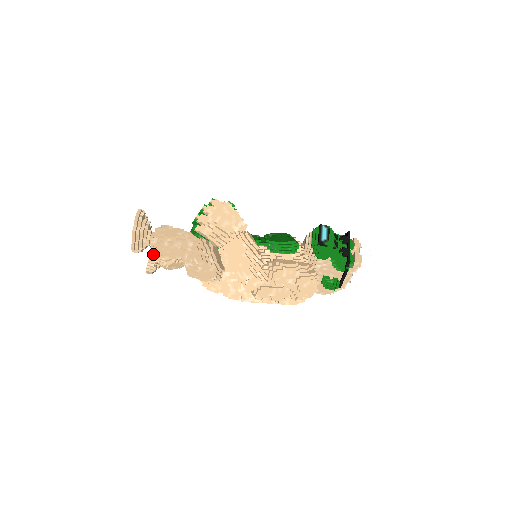
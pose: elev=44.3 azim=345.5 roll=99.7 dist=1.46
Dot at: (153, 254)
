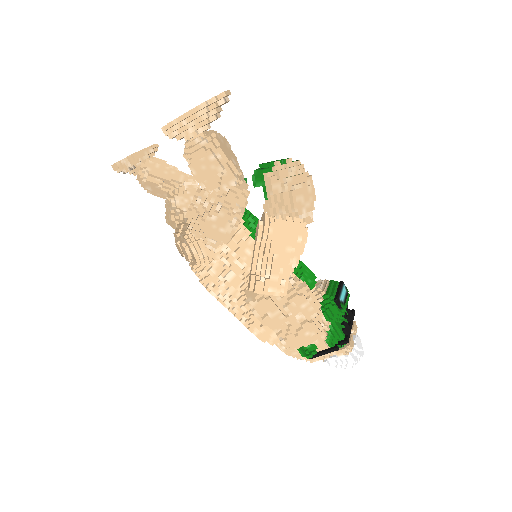
Dot at: (141, 154)
